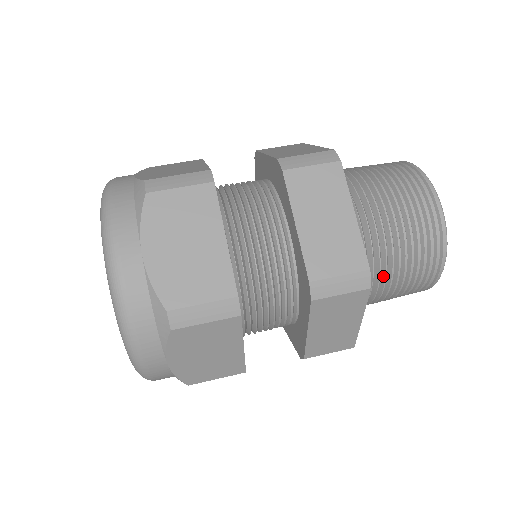
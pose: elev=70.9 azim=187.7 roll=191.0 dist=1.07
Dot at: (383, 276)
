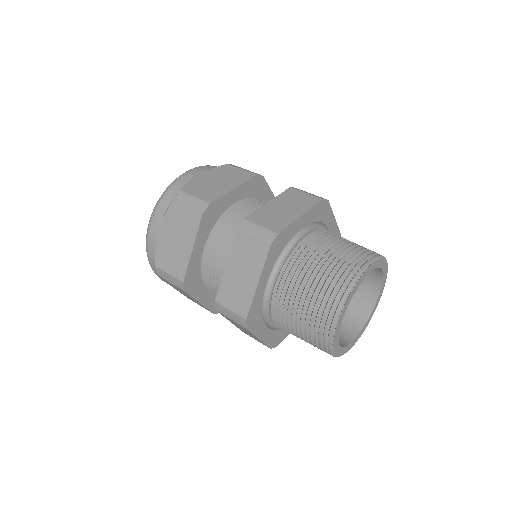
Dot at: (288, 326)
